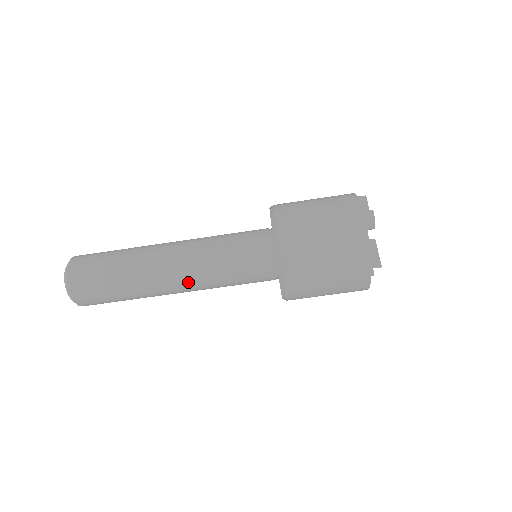
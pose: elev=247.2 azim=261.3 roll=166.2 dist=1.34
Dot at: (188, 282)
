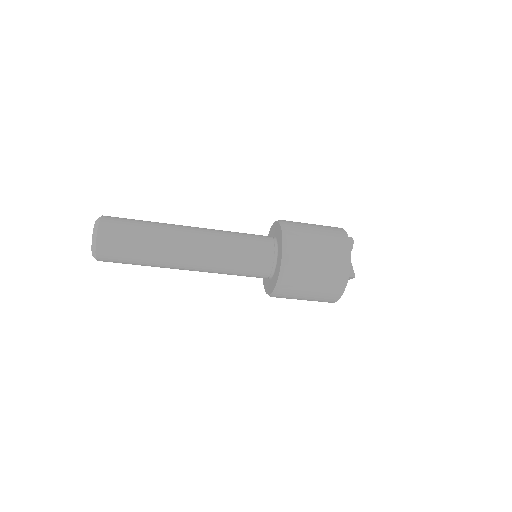
Dot at: (202, 256)
